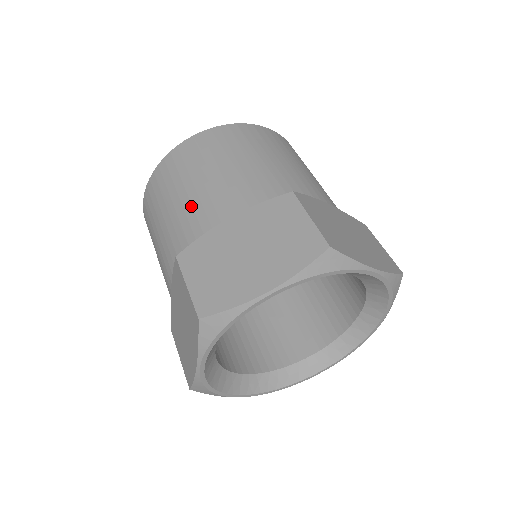
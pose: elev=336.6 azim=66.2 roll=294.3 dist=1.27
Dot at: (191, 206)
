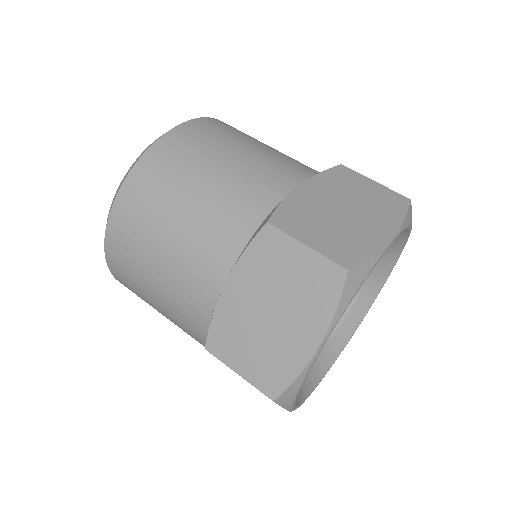
Dot at: (176, 285)
